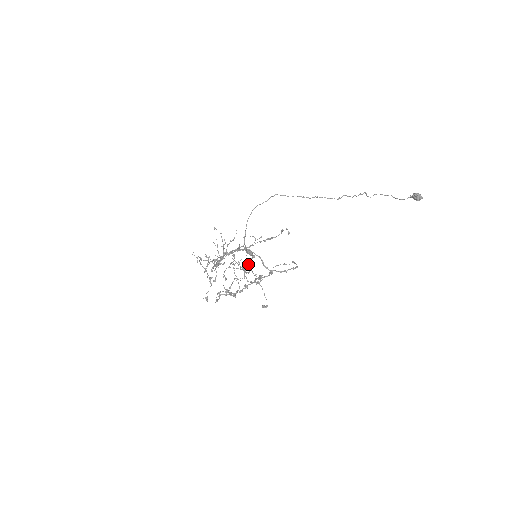
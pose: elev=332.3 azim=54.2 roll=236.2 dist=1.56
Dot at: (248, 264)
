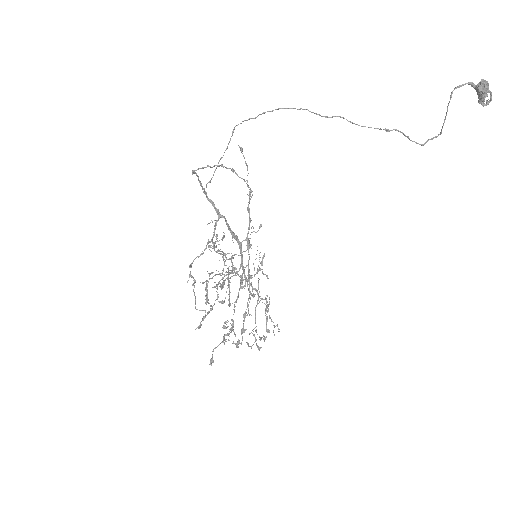
Dot at: (215, 228)
